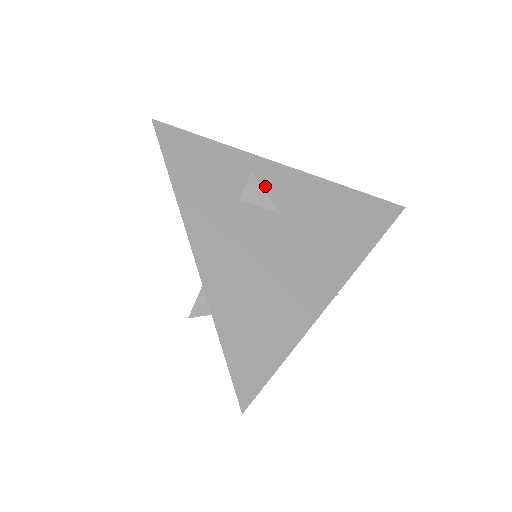
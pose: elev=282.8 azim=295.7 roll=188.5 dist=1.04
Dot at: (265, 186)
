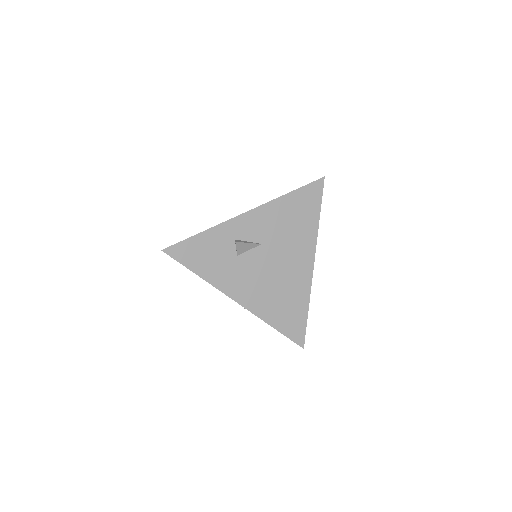
Dot at: (244, 235)
